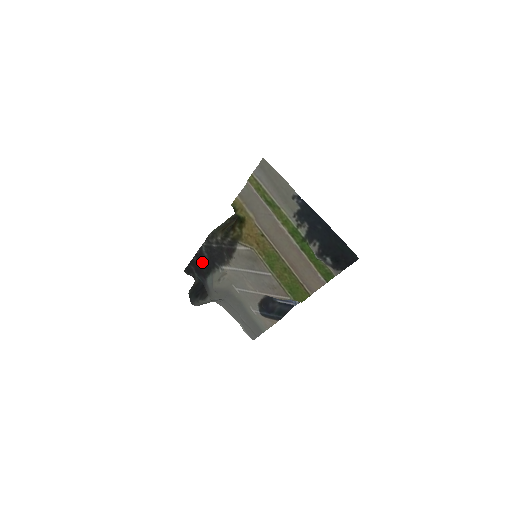
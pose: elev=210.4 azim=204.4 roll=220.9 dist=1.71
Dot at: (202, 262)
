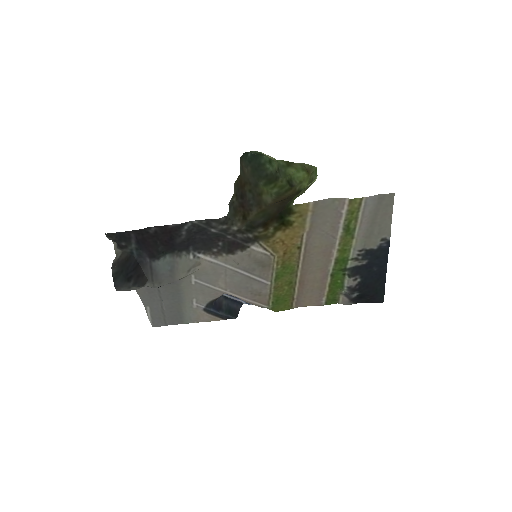
Dot at: (166, 238)
